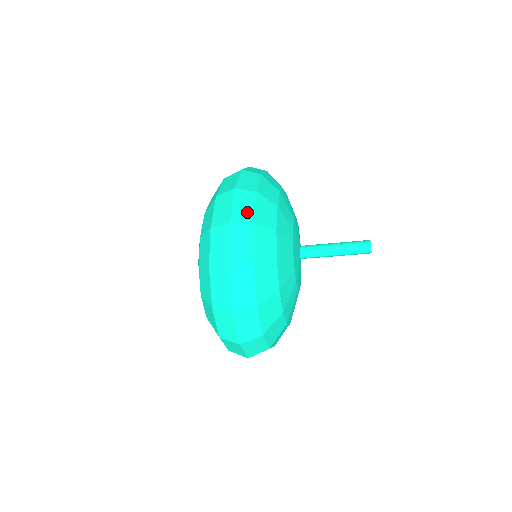
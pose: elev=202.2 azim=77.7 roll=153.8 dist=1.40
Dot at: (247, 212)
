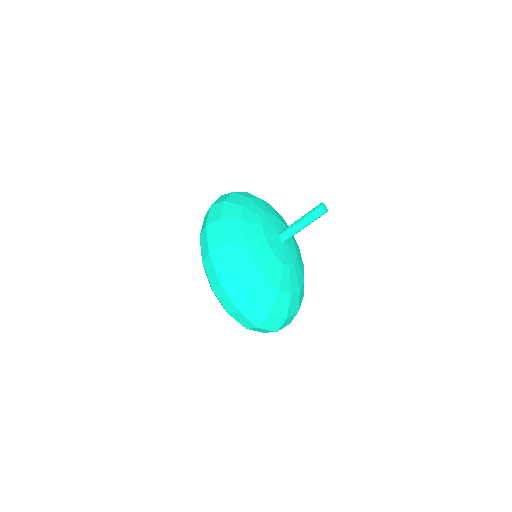
Dot at: (218, 239)
